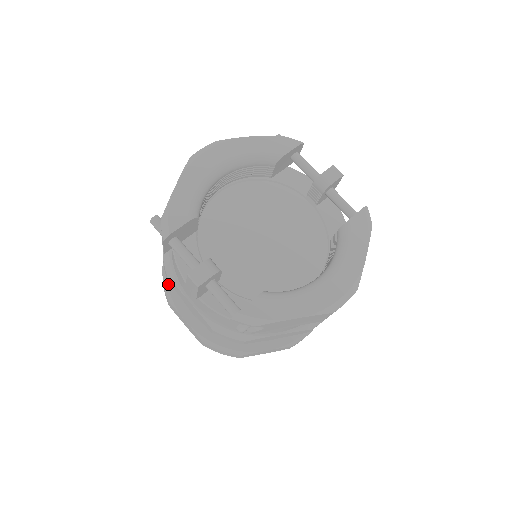
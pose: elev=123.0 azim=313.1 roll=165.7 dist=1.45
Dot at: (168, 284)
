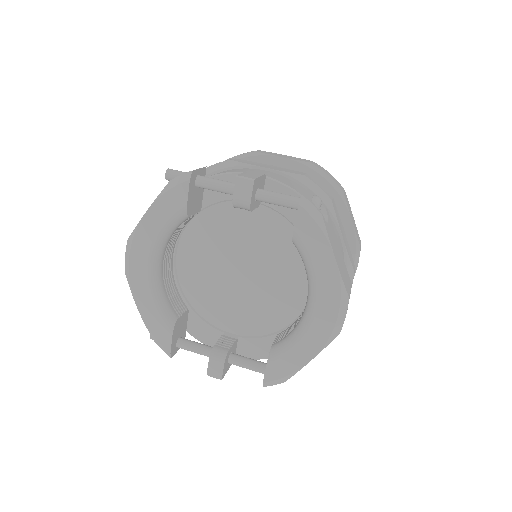
Dot at: occluded
